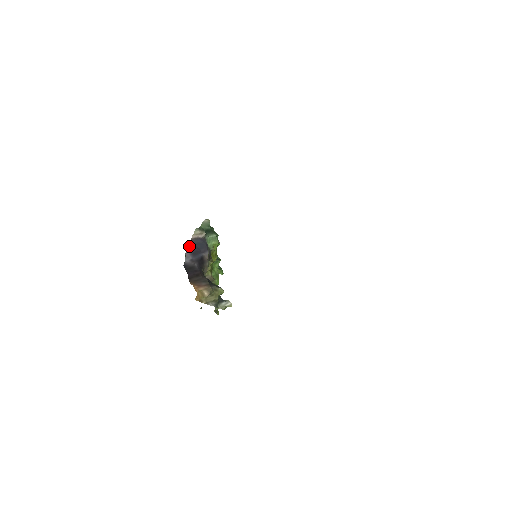
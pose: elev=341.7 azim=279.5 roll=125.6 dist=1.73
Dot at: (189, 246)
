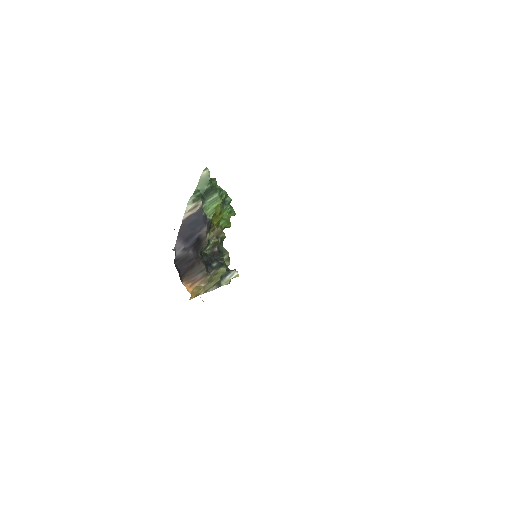
Dot at: (179, 233)
